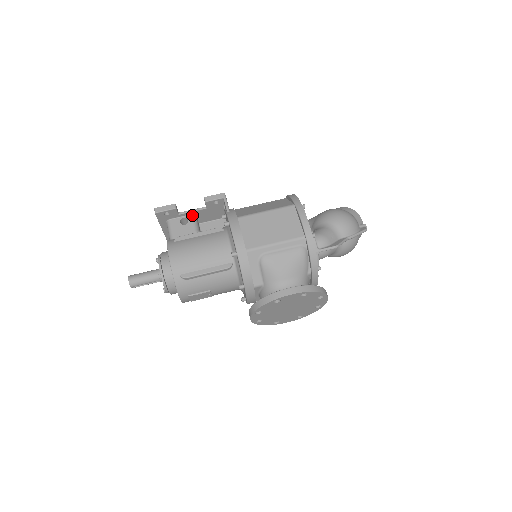
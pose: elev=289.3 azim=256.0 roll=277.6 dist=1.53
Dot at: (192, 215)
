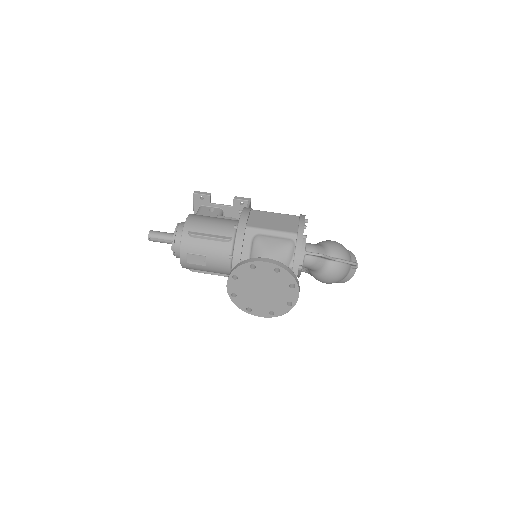
Dot at: (220, 209)
